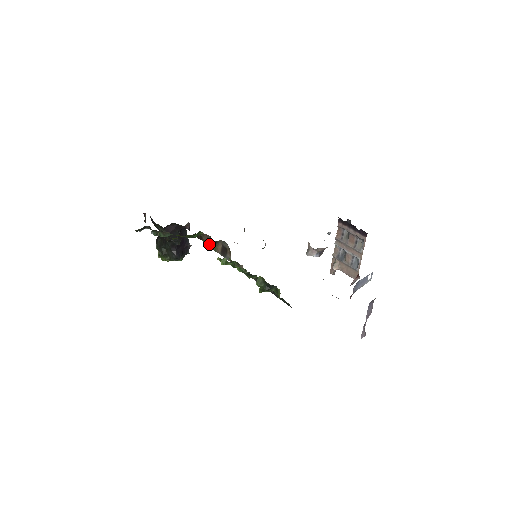
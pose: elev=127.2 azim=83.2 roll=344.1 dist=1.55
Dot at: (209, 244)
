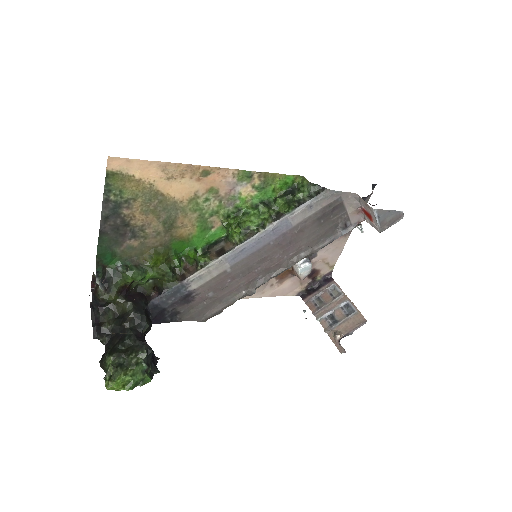
Dot at: (198, 266)
